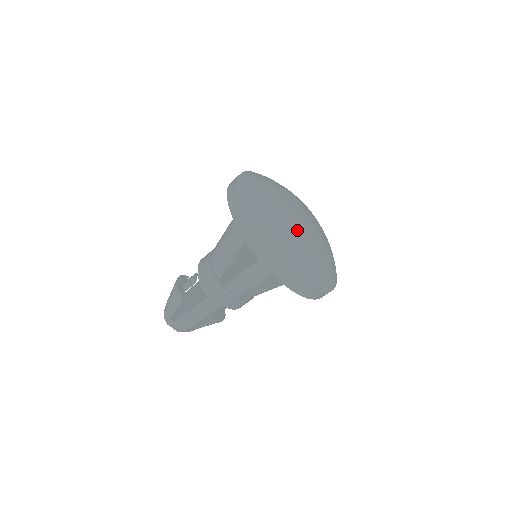
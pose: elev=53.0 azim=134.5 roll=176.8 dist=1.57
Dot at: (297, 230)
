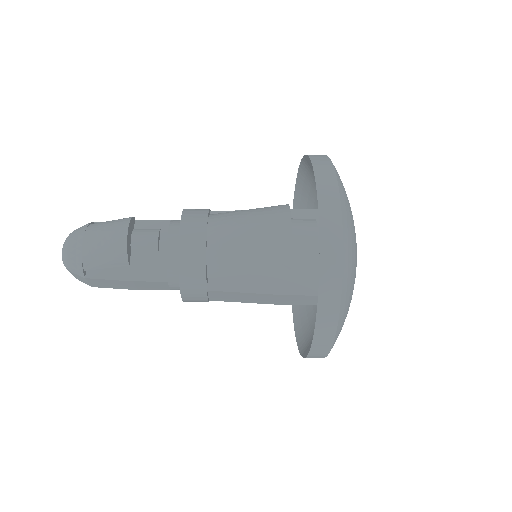
Dot at: occluded
